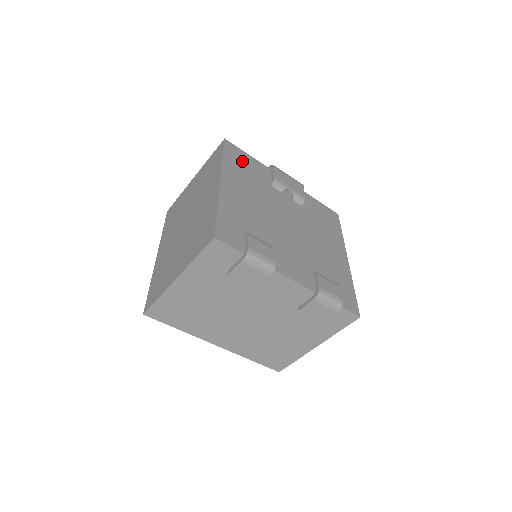
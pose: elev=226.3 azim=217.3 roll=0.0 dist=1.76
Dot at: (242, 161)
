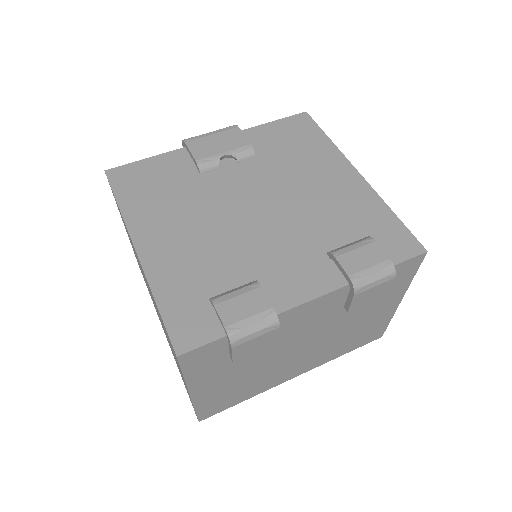
Dot at: (144, 180)
